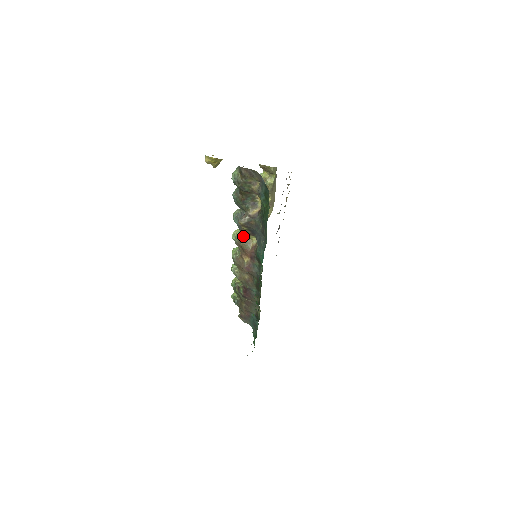
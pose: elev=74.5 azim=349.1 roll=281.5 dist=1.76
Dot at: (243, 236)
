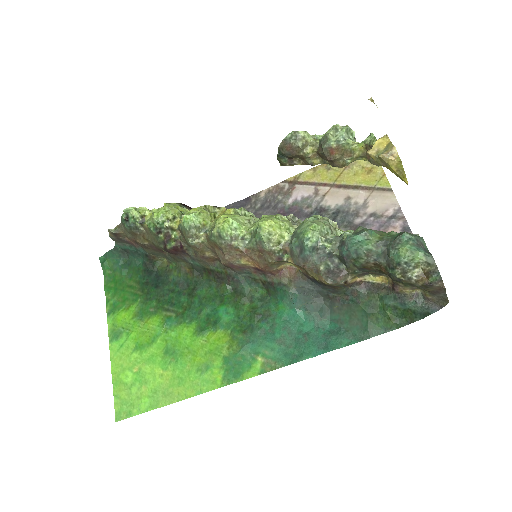
Dot at: (285, 254)
